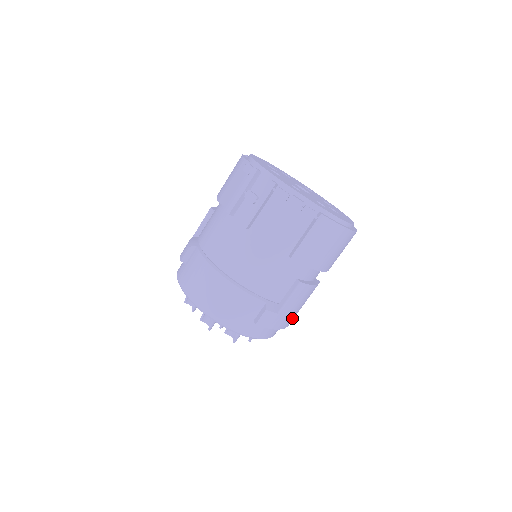
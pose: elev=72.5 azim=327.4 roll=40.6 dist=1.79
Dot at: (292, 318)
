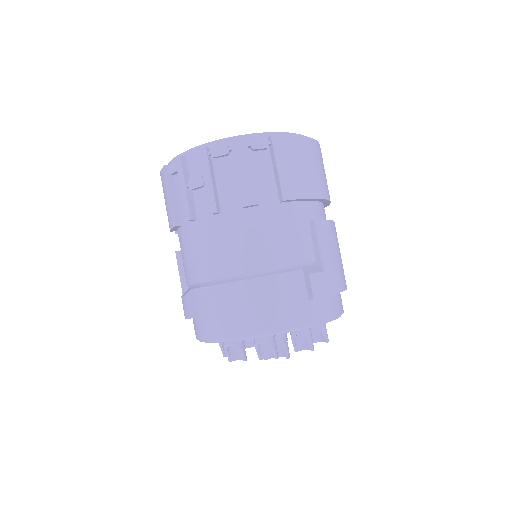
Dot at: (343, 274)
